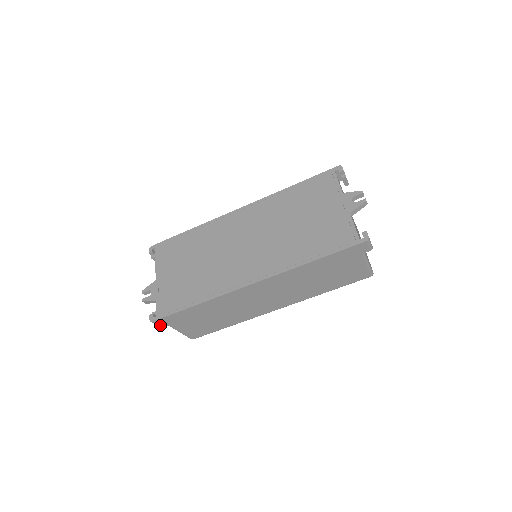
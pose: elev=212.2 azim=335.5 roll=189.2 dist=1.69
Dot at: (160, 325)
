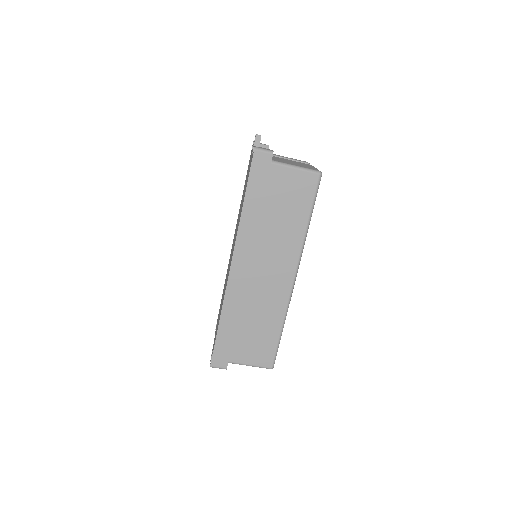
Dot at: (222, 366)
